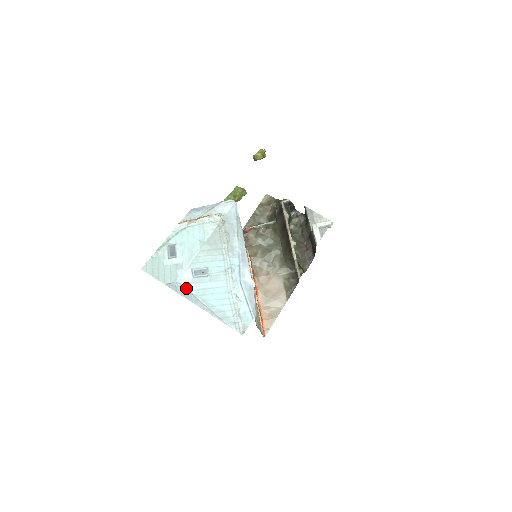
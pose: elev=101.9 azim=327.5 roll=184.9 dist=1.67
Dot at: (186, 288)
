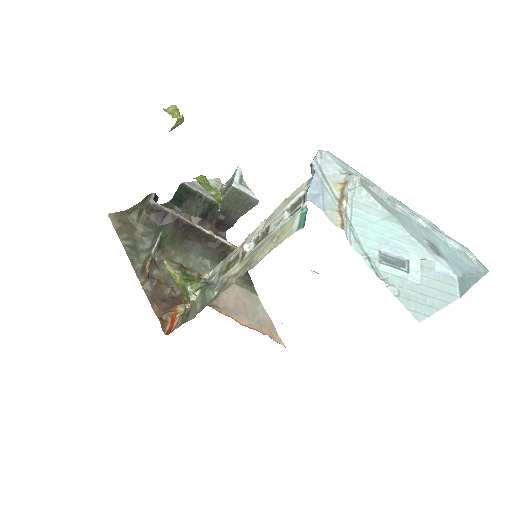
Dot at: (462, 276)
